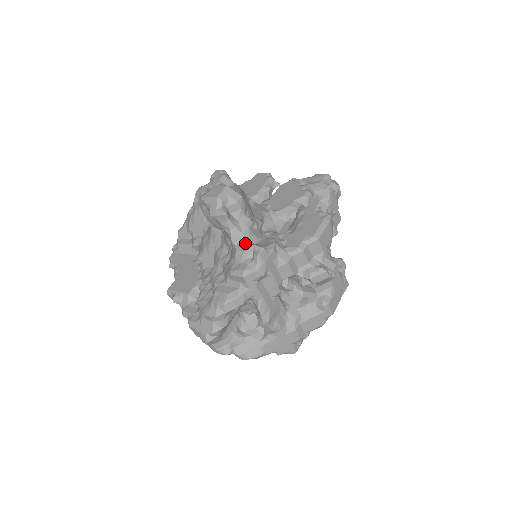
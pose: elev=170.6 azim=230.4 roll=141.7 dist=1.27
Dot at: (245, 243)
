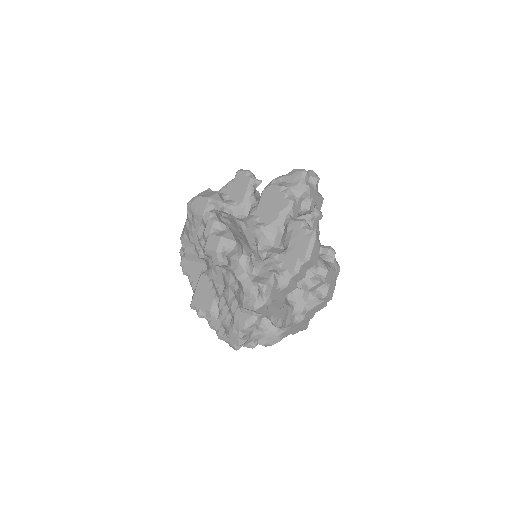
Dot at: (249, 280)
